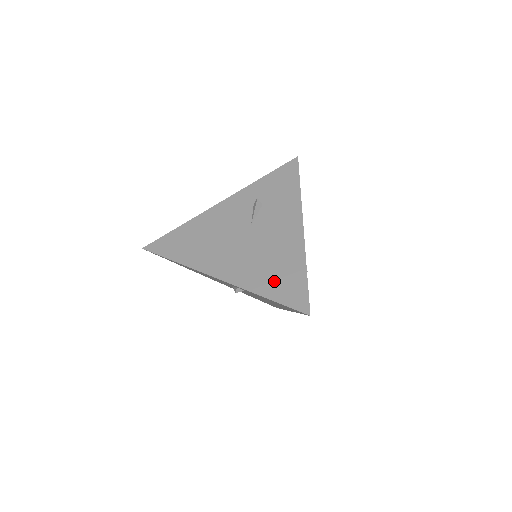
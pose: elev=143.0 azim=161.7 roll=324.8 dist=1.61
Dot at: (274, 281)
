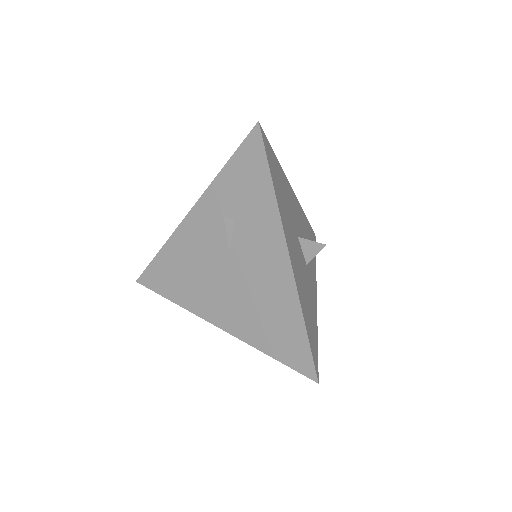
Dot at: (273, 336)
